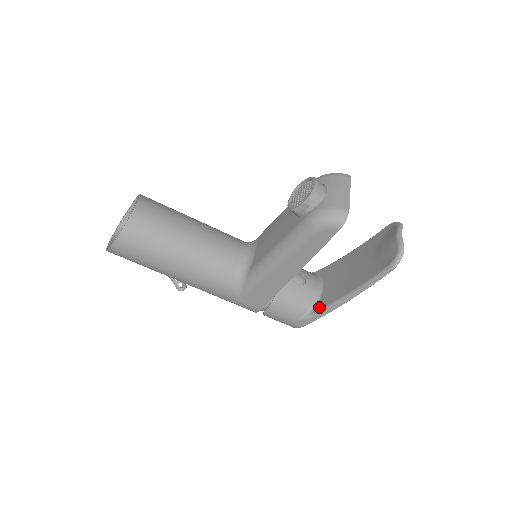
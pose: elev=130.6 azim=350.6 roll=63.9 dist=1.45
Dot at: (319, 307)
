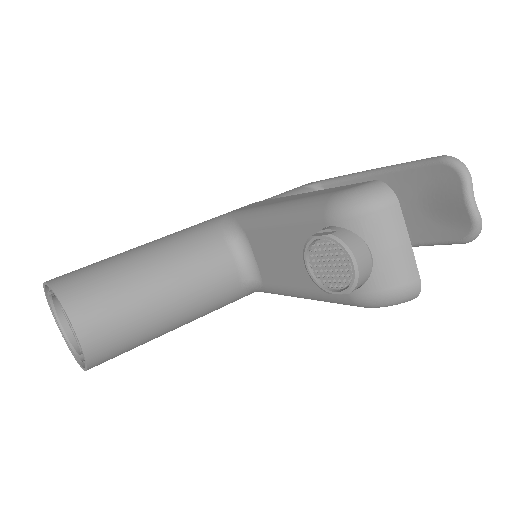
Dot at: occluded
